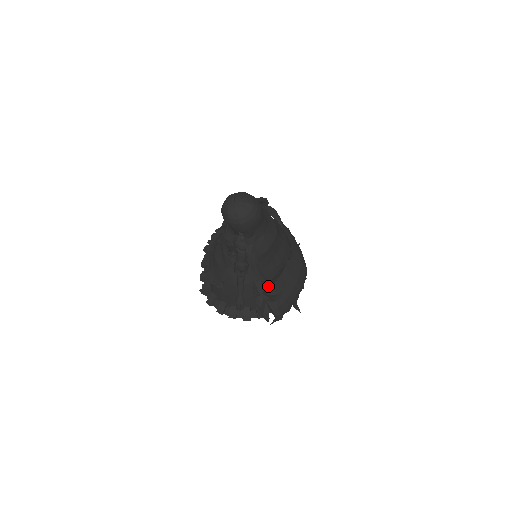
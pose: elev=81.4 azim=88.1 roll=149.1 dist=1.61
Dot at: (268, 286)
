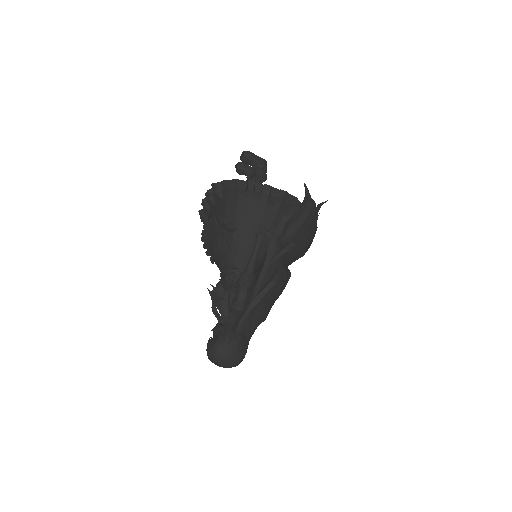
Dot at: occluded
